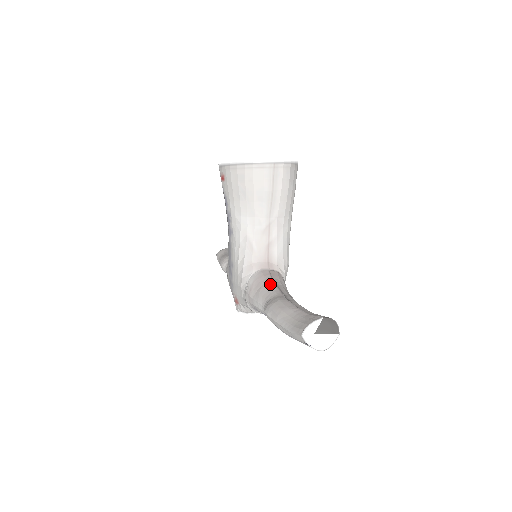
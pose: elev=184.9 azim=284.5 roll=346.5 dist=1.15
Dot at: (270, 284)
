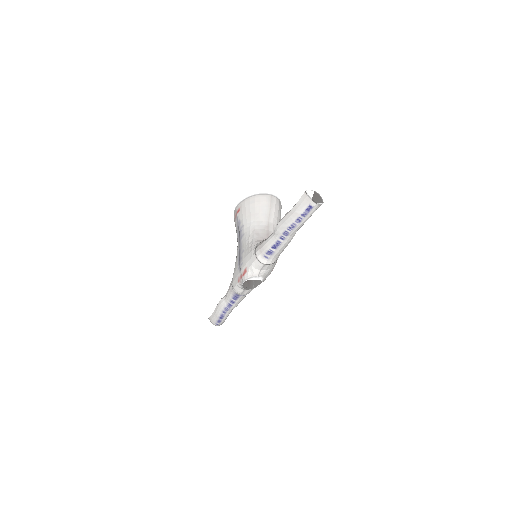
Dot at: occluded
